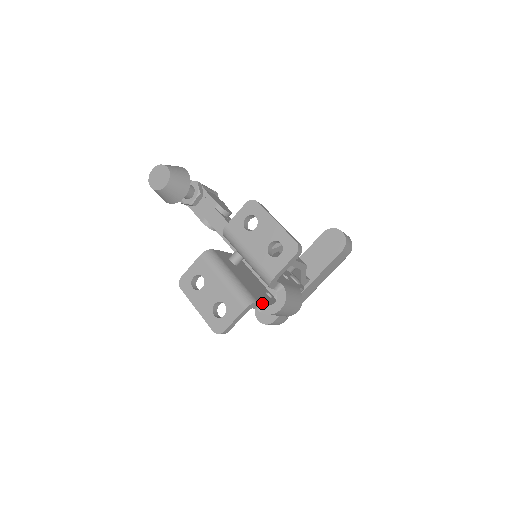
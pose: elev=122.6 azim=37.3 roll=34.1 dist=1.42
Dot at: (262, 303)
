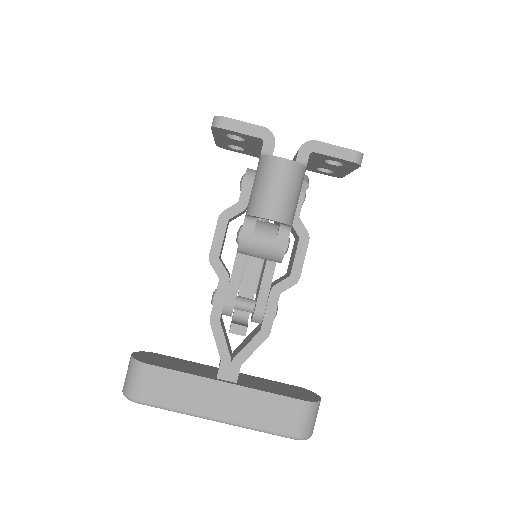
Dot at: occluded
